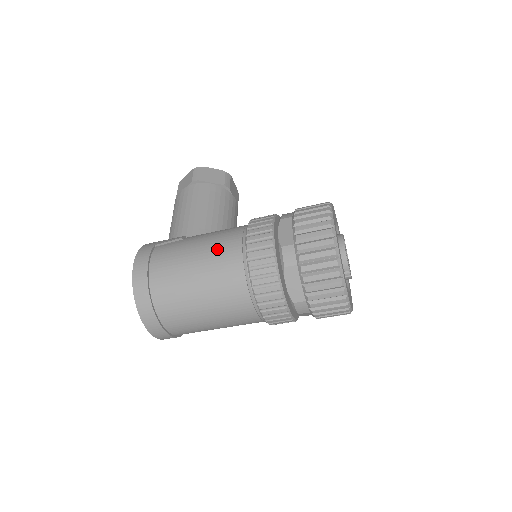
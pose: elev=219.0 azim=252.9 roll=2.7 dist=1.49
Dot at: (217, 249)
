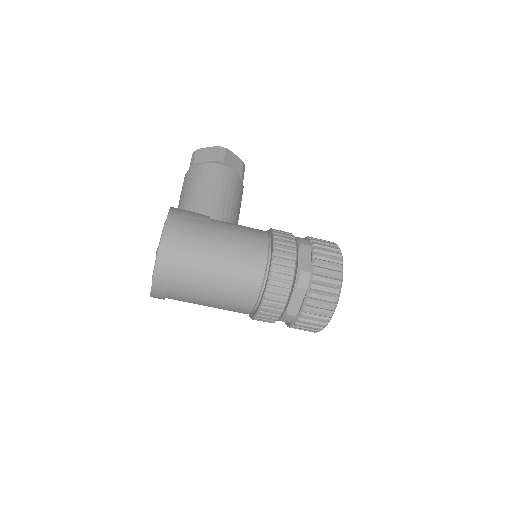
Dot at: (246, 248)
